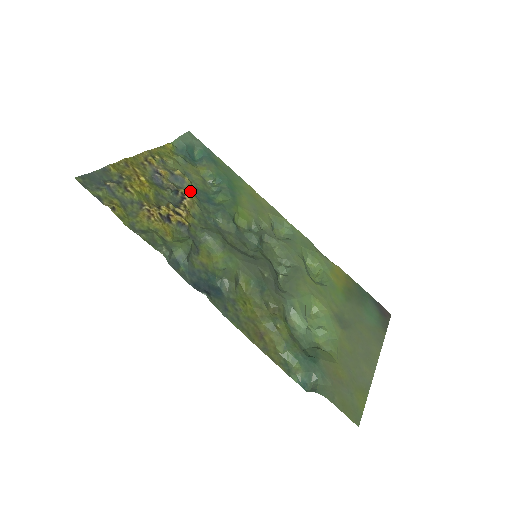
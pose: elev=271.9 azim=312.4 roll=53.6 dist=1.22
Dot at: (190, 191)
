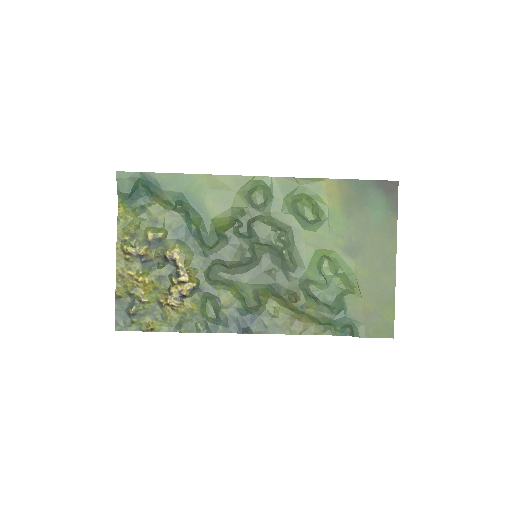
Dot at: (171, 241)
